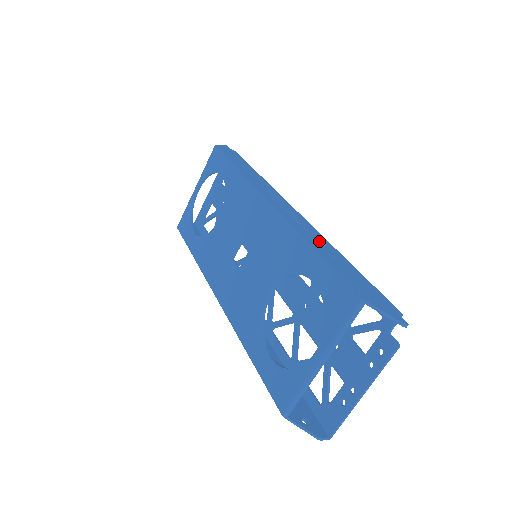
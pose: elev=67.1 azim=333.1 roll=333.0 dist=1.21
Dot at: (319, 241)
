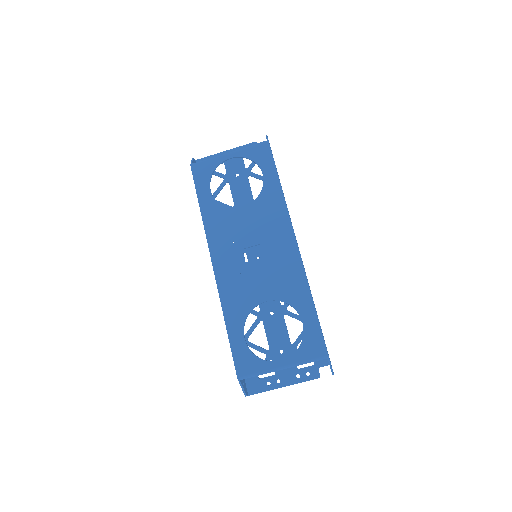
Dot at: occluded
